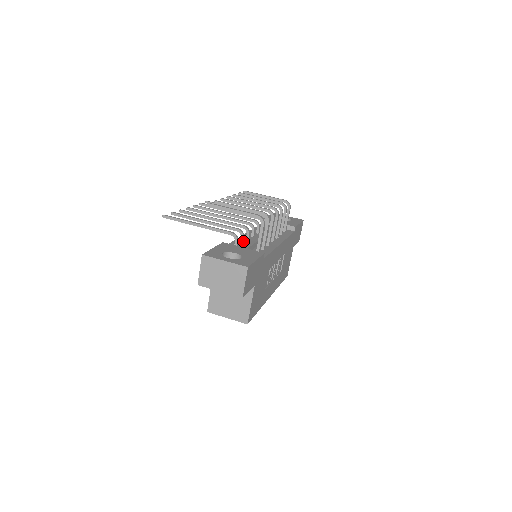
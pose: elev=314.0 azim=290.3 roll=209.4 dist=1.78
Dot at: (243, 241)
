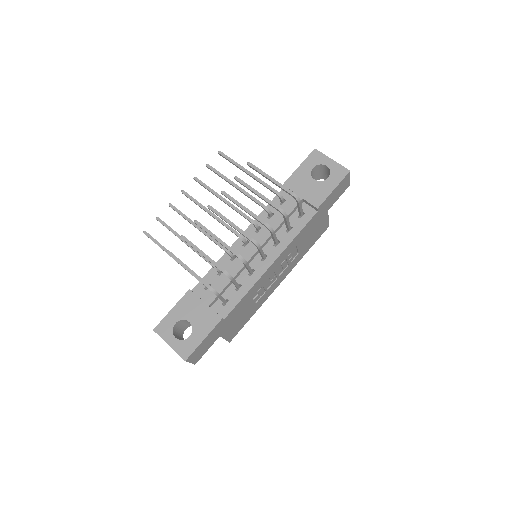
Dot at: (221, 272)
